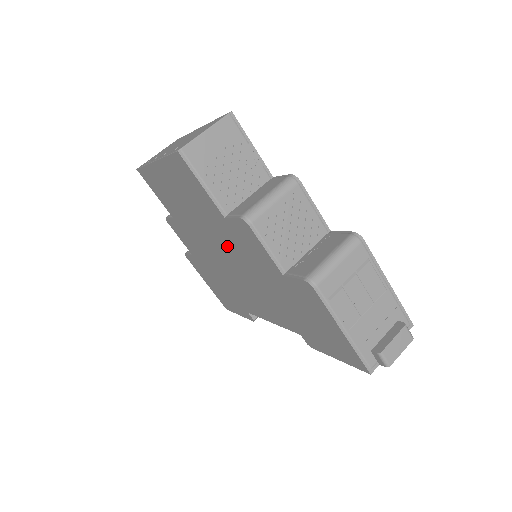
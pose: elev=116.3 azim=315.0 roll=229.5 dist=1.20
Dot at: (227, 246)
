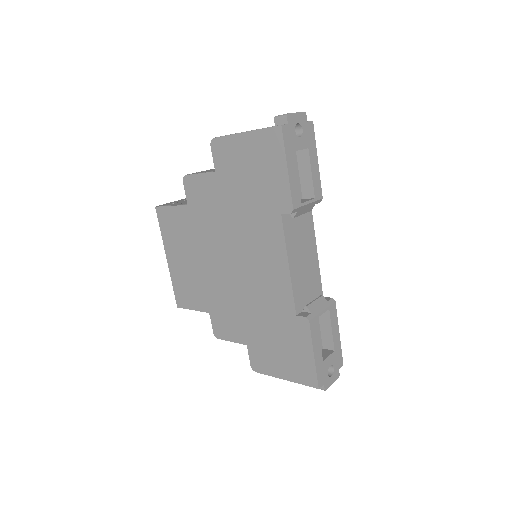
Dot at: (212, 237)
